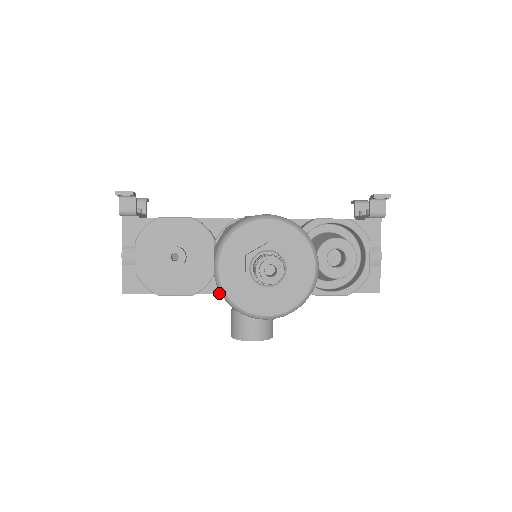
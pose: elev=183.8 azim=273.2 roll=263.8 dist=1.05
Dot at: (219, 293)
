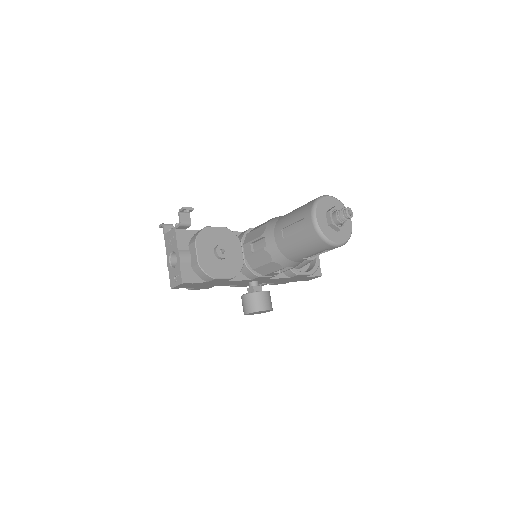
Dot at: (241, 280)
